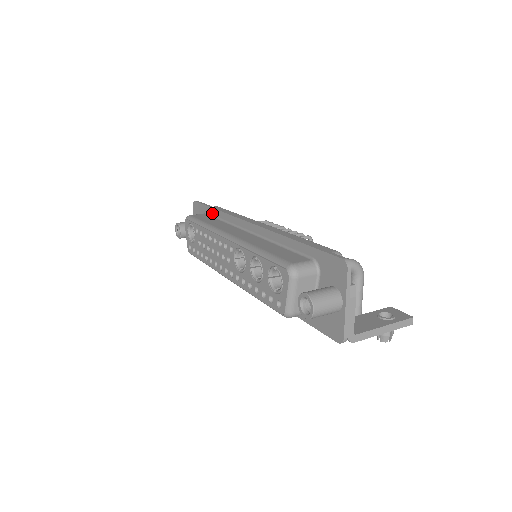
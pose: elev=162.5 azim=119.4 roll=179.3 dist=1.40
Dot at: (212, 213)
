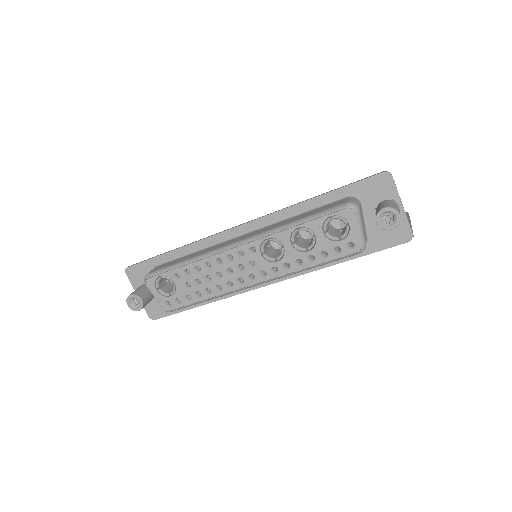
Dot at: (170, 258)
